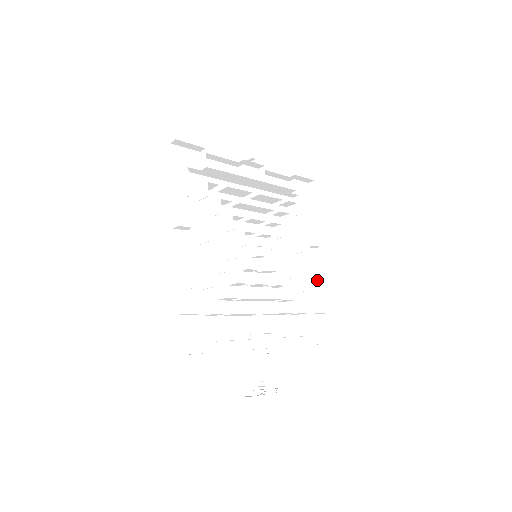
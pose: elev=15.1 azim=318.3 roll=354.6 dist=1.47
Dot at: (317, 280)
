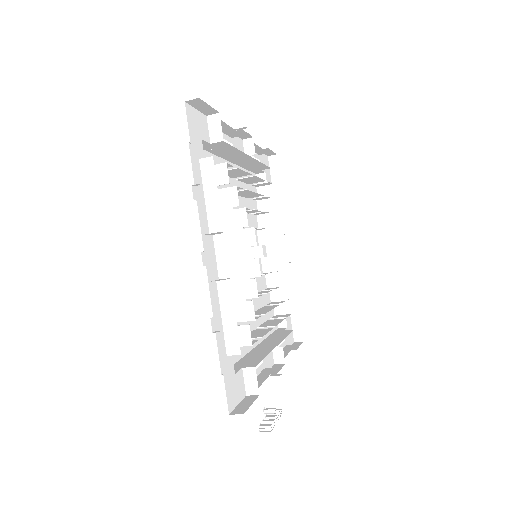
Dot at: occluded
